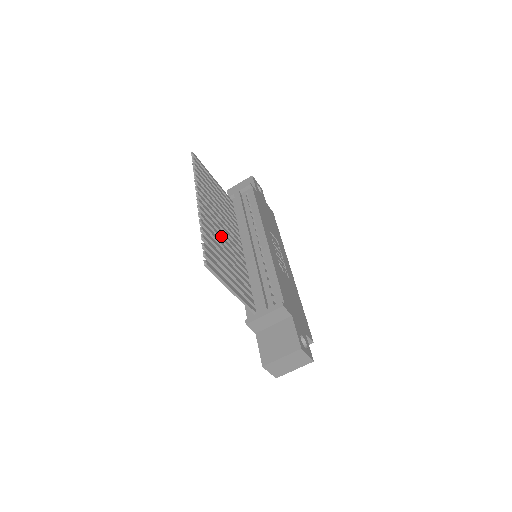
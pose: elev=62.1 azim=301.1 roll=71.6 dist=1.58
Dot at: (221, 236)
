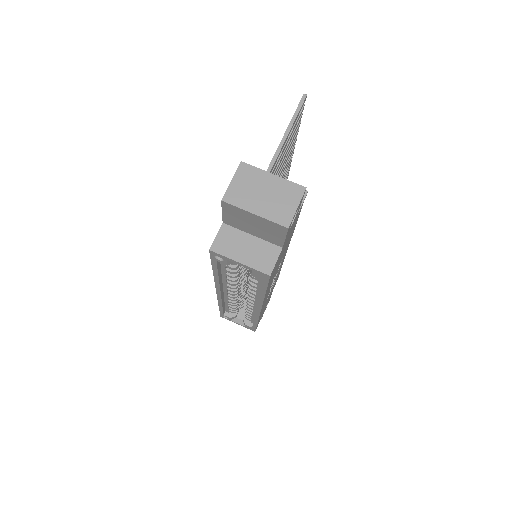
Dot at: occluded
